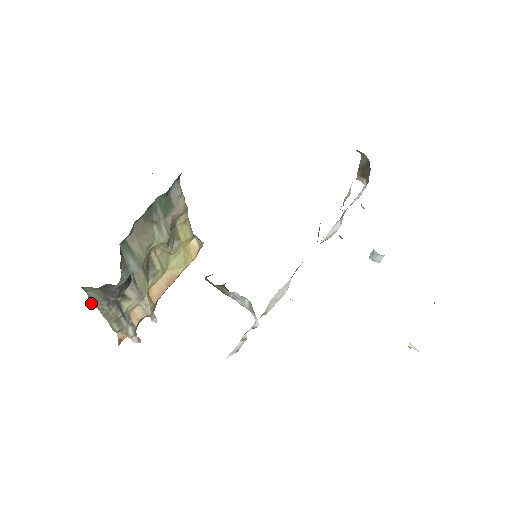
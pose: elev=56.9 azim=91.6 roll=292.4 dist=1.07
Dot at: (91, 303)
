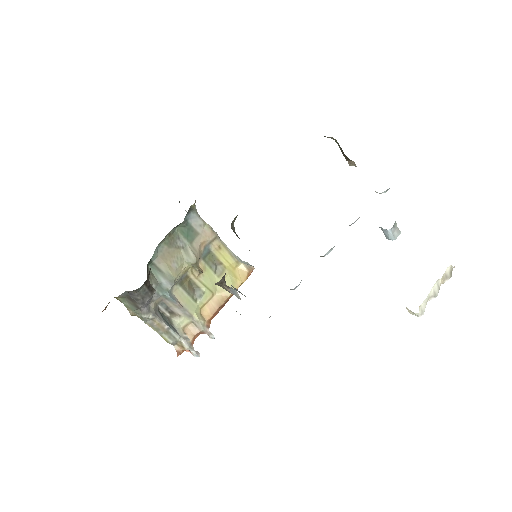
Dot at: (130, 312)
